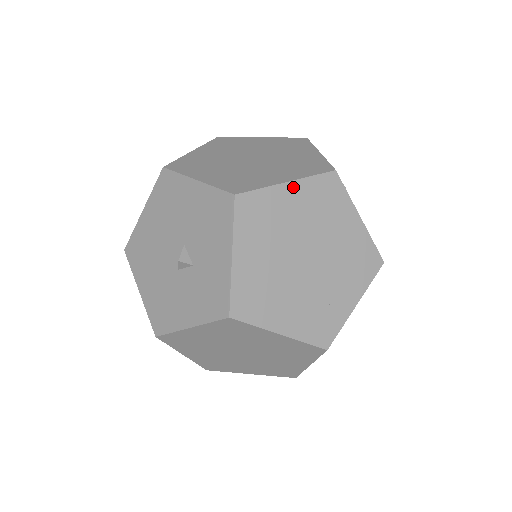
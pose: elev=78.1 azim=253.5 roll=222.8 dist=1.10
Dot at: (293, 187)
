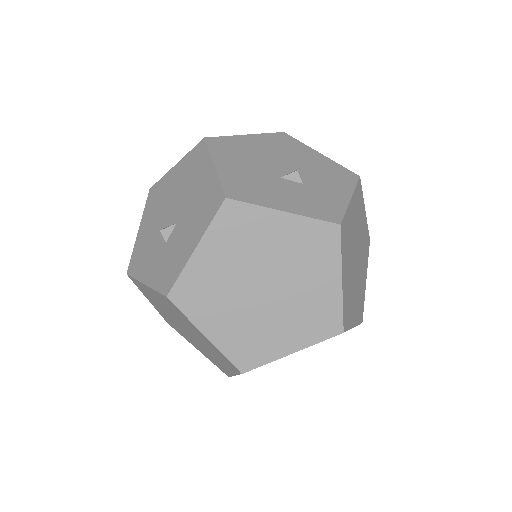
Dot at: (365, 216)
